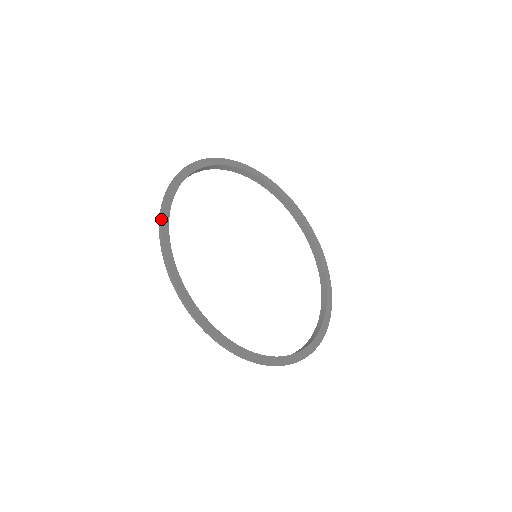
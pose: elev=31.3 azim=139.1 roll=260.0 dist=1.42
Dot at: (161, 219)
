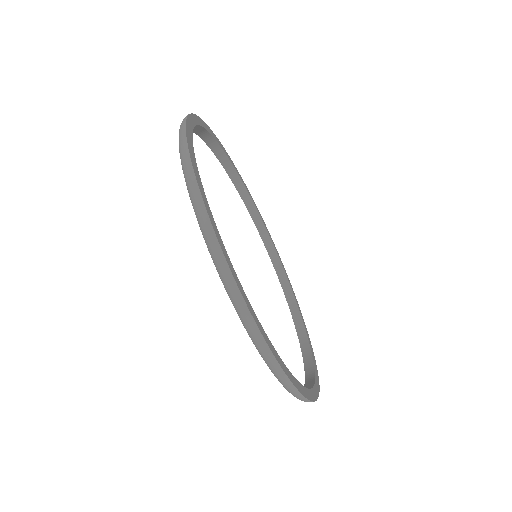
Dot at: (195, 173)
